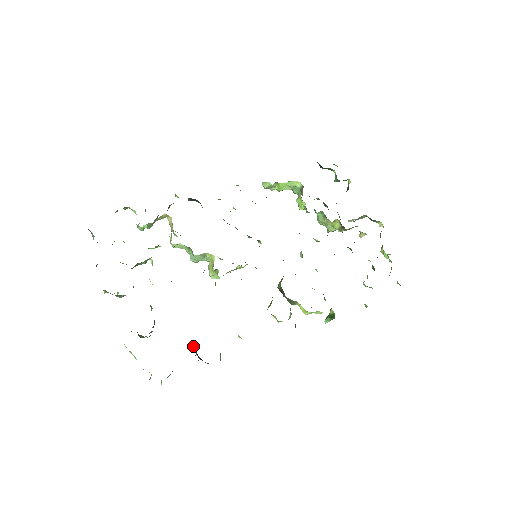
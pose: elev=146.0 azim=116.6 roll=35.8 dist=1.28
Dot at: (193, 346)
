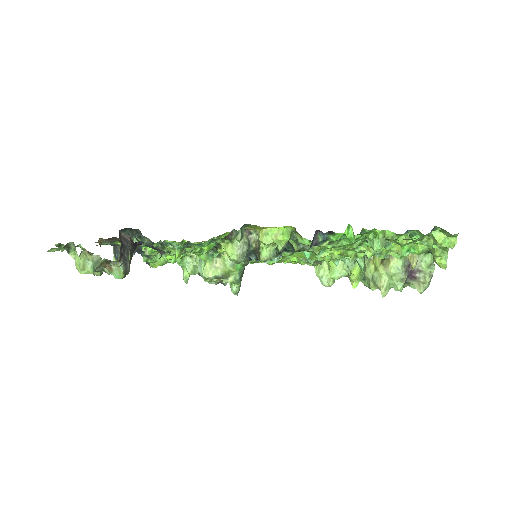
Dot at: (126, 241)
